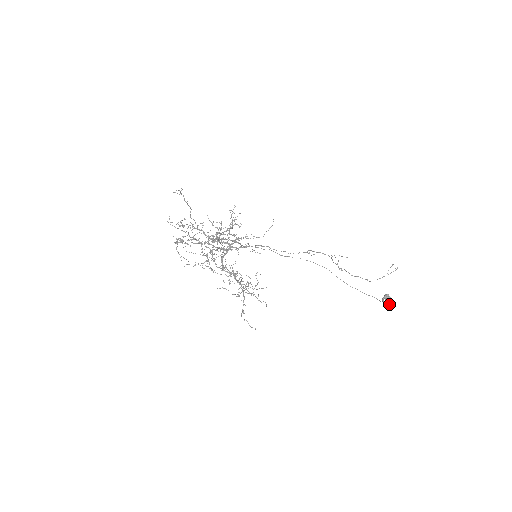
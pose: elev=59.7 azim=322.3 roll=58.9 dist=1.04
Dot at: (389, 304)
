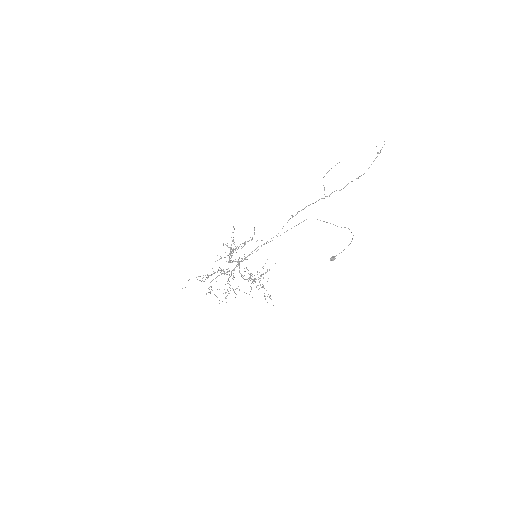
Dot at: occluded
